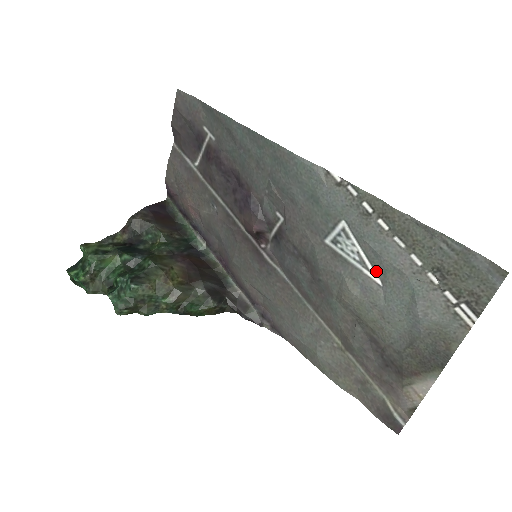
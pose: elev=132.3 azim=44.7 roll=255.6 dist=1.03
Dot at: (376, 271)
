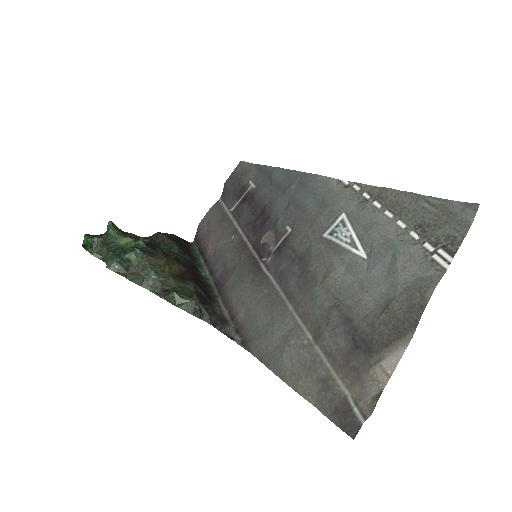
Dot at: (364, 247)
